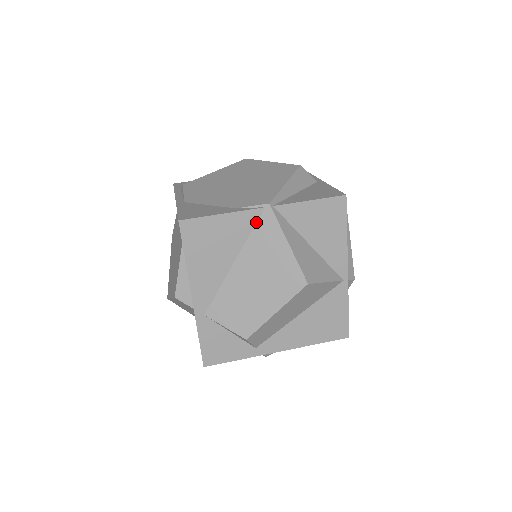
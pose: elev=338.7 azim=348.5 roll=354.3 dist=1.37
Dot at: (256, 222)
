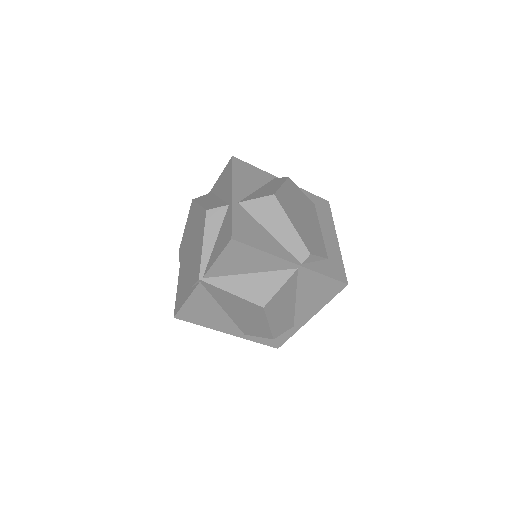
Dot at: (206, 290)
